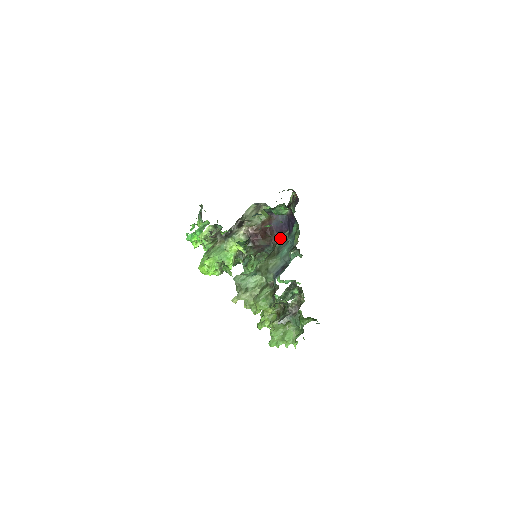
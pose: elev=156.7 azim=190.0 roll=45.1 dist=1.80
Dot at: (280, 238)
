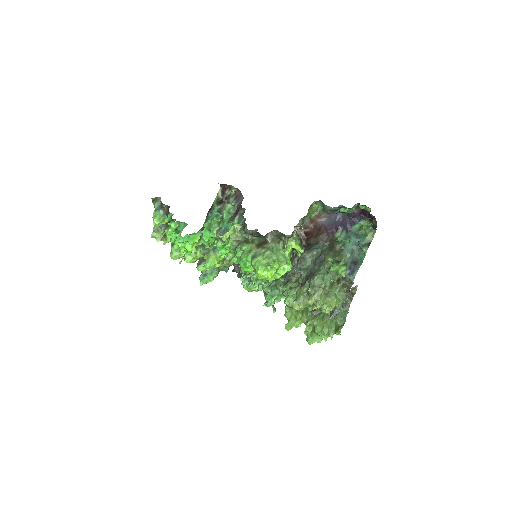
Dot at: (335, 235)
